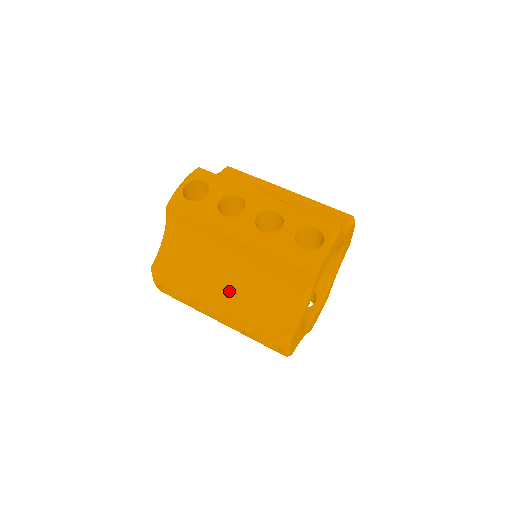
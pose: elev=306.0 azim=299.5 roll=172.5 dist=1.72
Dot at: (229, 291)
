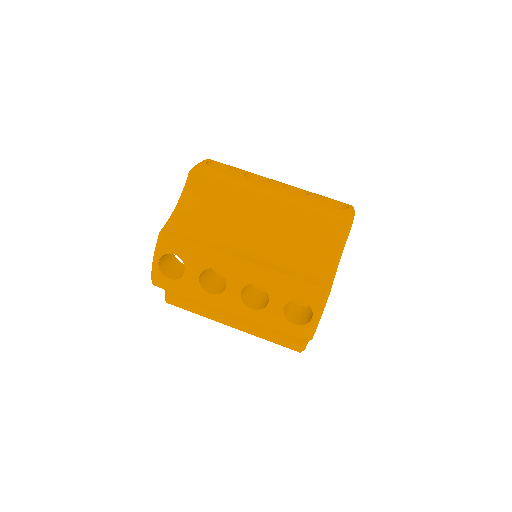
Dot at: (256, 251)
